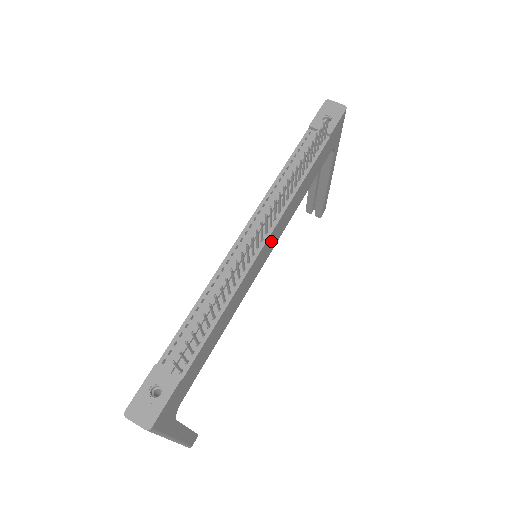
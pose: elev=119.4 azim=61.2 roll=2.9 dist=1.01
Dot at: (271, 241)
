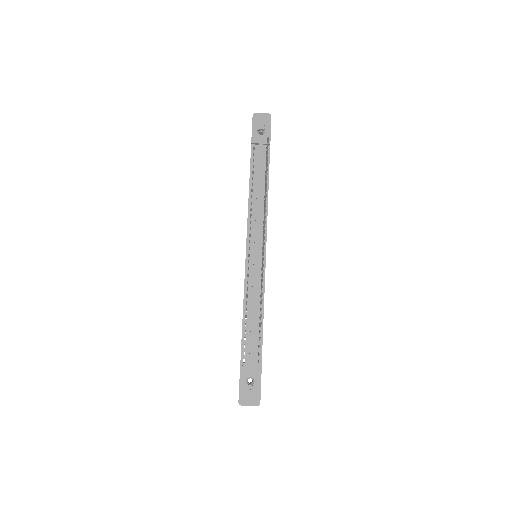
Dot at: occluded
